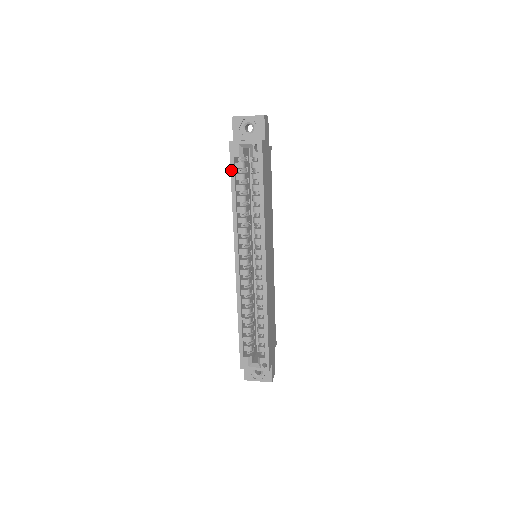
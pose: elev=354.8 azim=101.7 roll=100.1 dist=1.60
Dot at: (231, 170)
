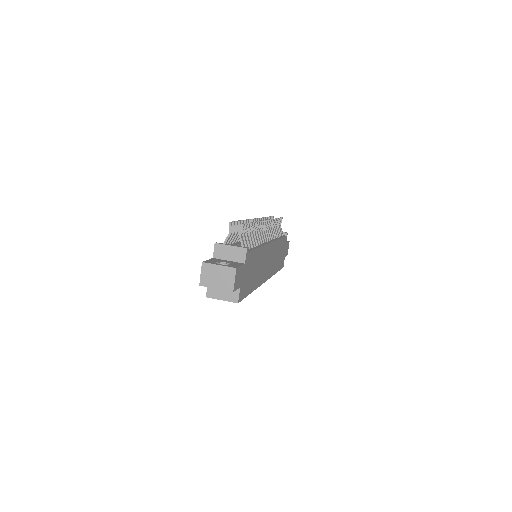
Dot at: occluded
